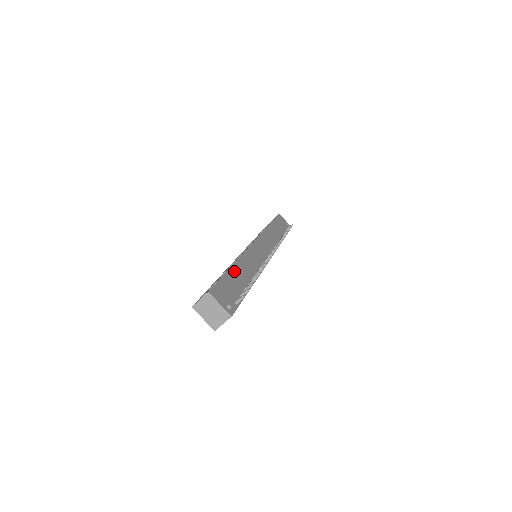
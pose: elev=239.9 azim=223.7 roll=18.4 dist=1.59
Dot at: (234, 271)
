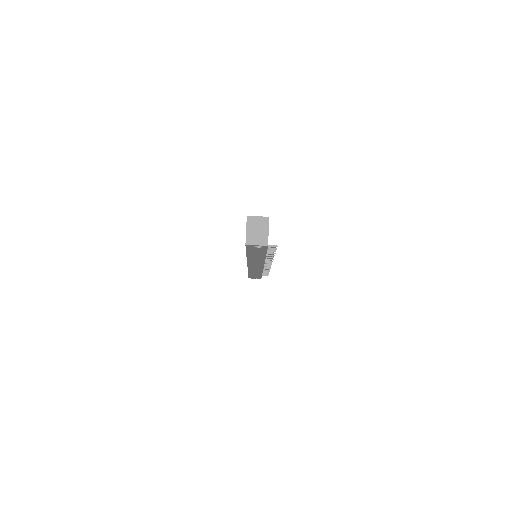
Dot at: occluded
